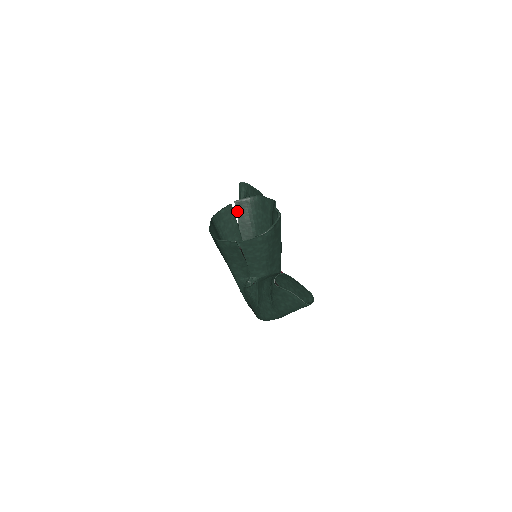
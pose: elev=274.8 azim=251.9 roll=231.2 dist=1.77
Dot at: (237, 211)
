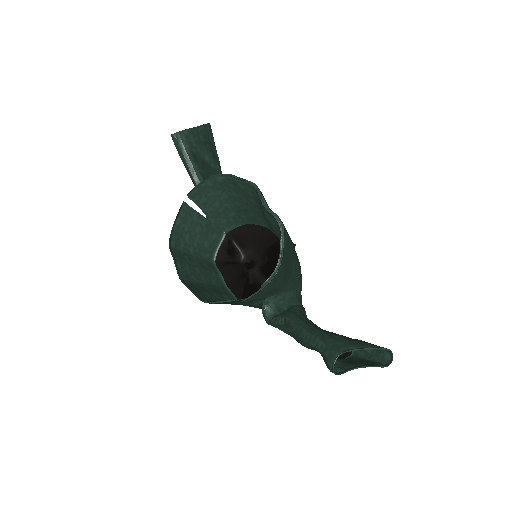
Dot at: (197, 204)
